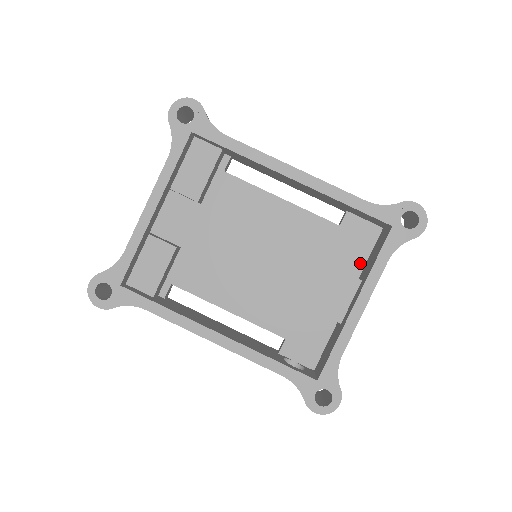
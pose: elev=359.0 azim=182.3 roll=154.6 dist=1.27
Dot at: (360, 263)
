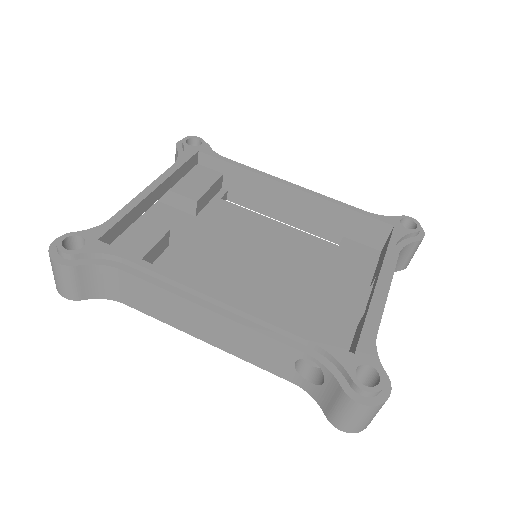
Dot at: (367, 276)
